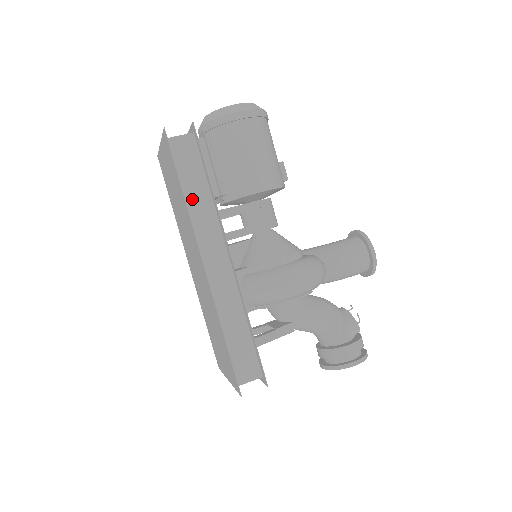
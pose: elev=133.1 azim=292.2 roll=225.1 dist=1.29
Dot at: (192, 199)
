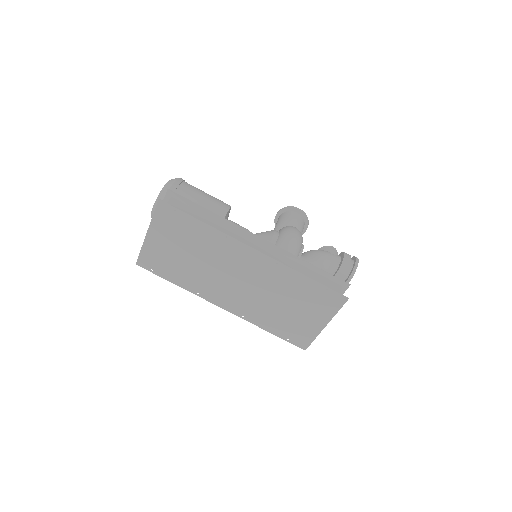
Dot at: occluded
